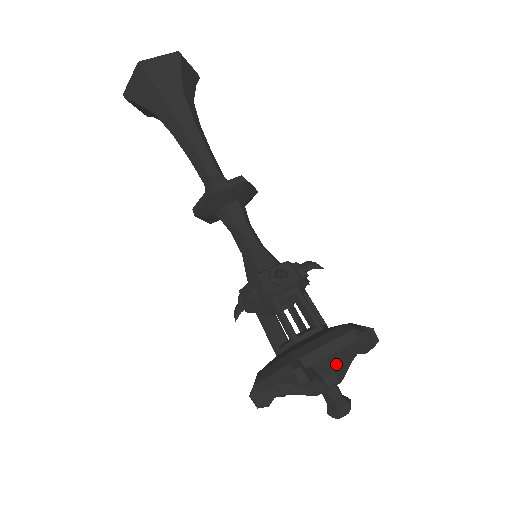
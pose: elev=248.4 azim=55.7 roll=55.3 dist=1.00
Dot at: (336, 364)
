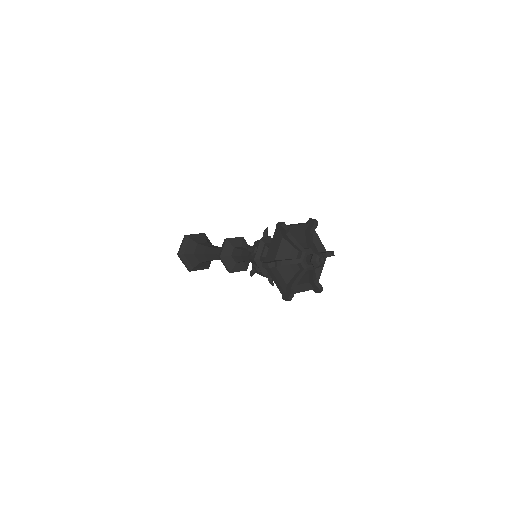
Dot at: (306, 243)
